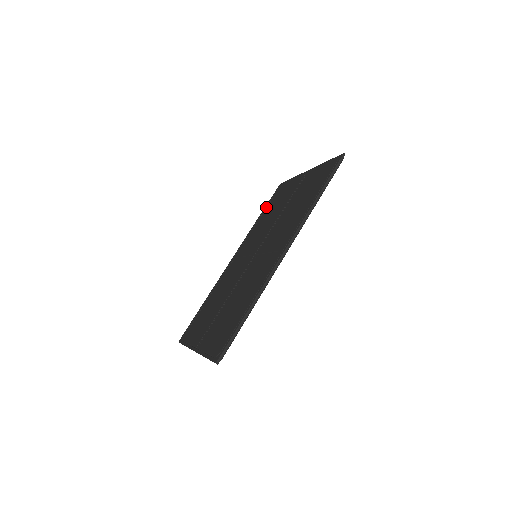
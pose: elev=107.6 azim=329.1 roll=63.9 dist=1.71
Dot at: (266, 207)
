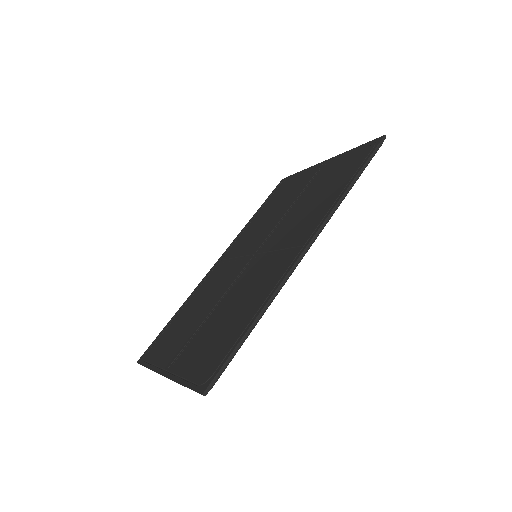
Dot at: (265, 203)
